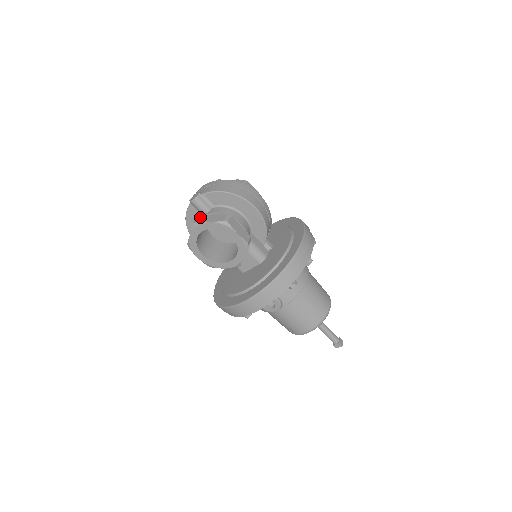
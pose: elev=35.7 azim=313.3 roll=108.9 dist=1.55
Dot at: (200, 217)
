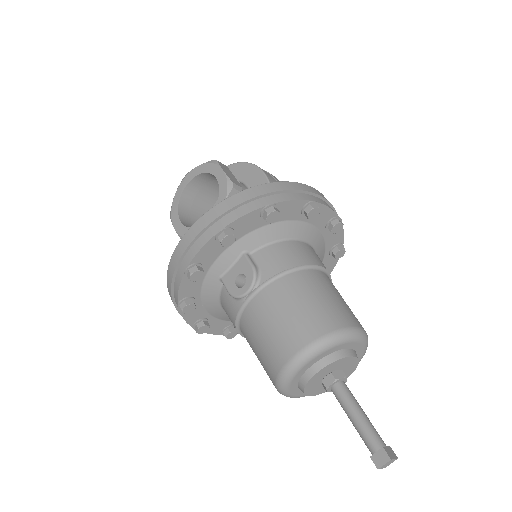
Dot at: occluded
